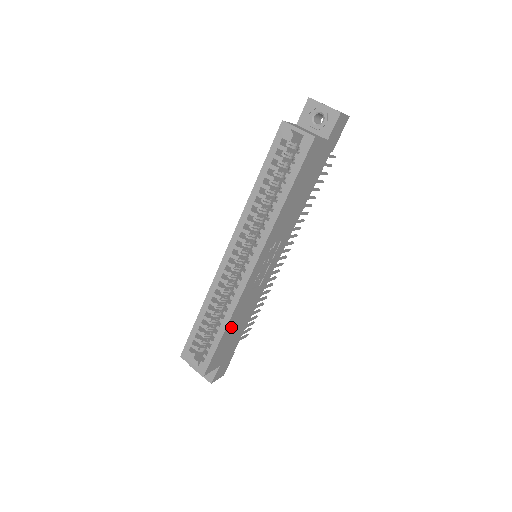
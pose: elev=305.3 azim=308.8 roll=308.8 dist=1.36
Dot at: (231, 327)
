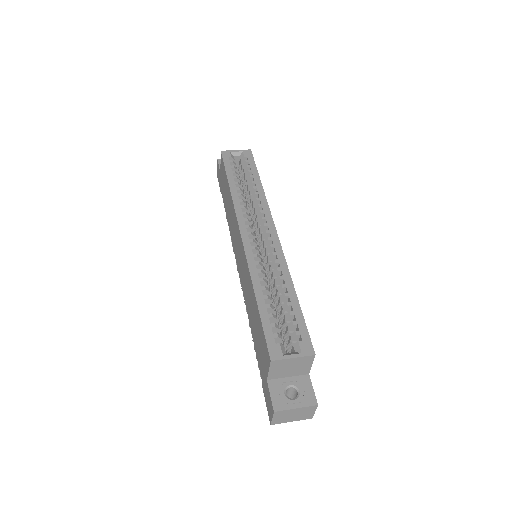
Dot at: occluded
